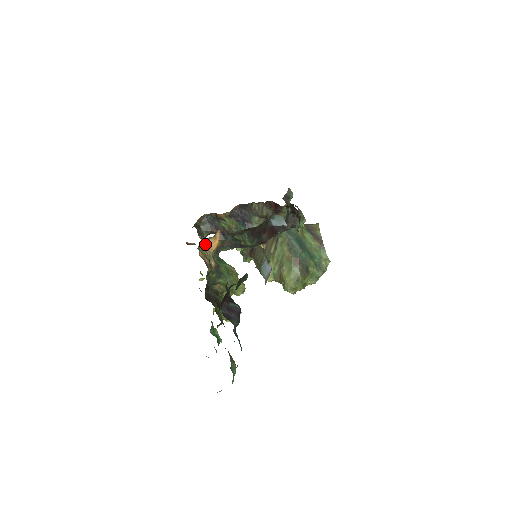
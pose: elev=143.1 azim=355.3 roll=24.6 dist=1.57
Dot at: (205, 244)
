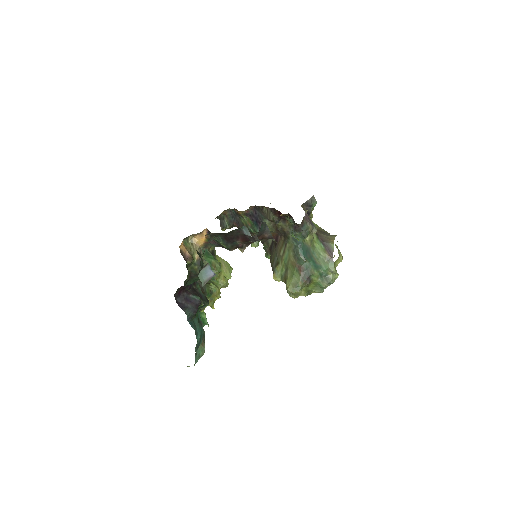
Dot at: (194, 238)
